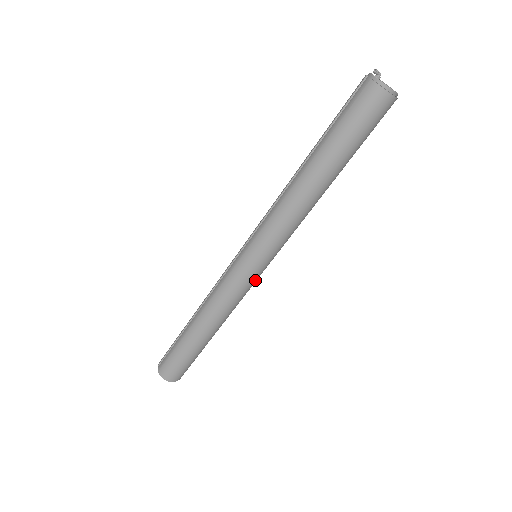
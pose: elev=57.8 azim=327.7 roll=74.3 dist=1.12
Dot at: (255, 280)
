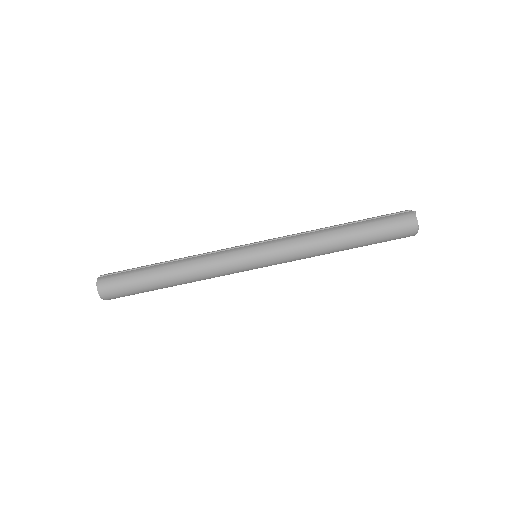
Dot at: (242, 271)
